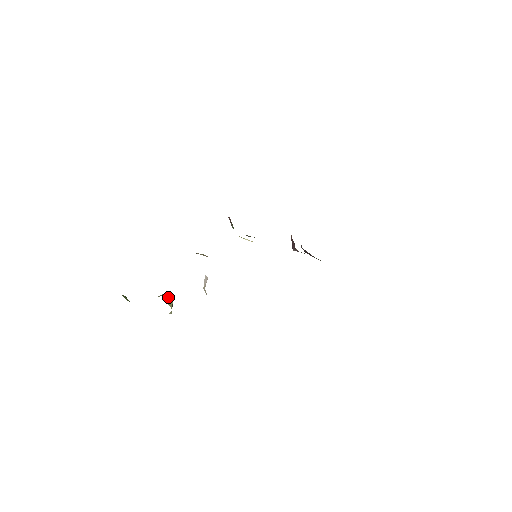
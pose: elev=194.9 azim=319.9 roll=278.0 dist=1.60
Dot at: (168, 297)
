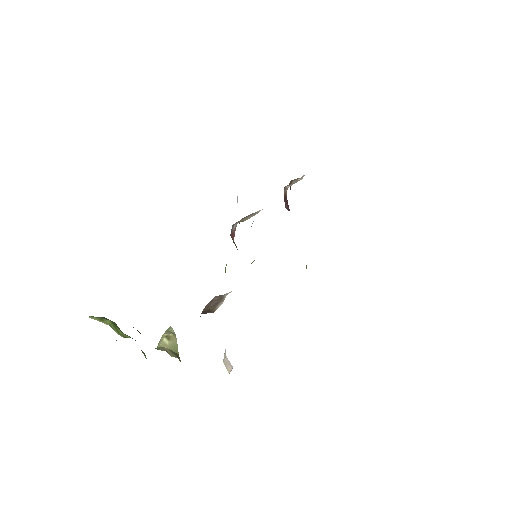
Dot at: (173, 344)
